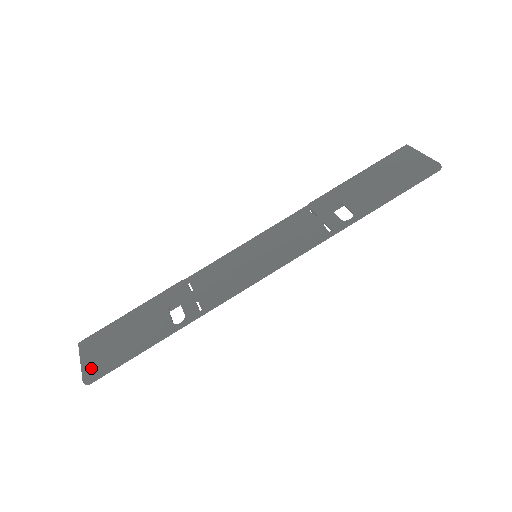
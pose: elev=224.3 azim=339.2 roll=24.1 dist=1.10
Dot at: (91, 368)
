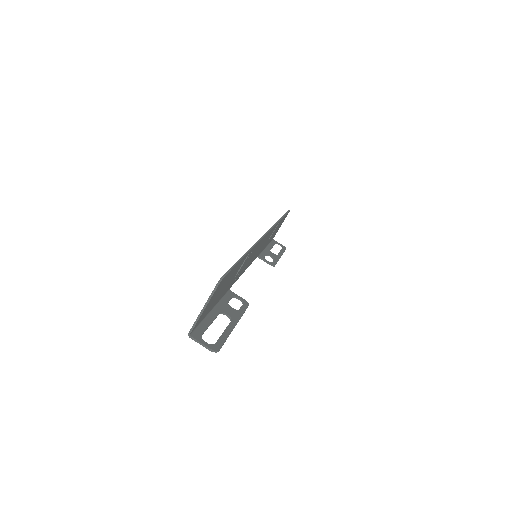
Dot at: occluded
